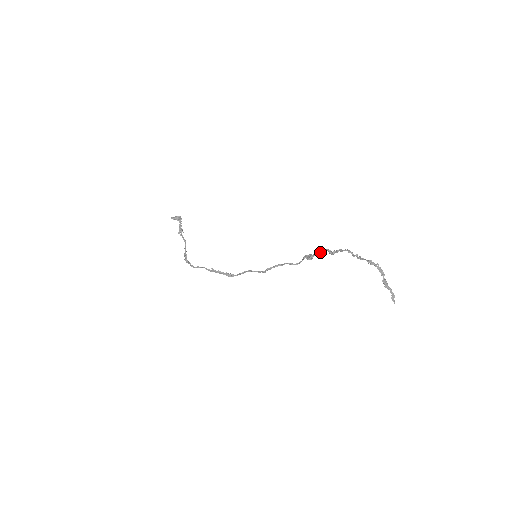
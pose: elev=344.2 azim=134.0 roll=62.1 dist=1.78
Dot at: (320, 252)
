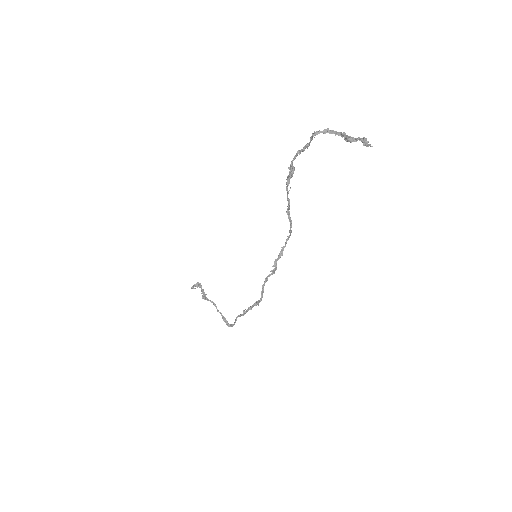
Dot at: (287, 187)
